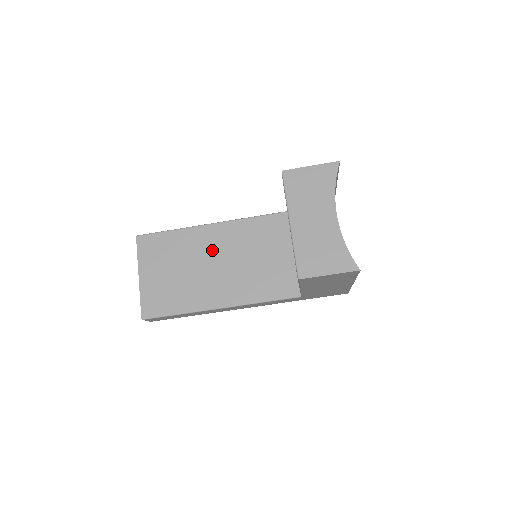
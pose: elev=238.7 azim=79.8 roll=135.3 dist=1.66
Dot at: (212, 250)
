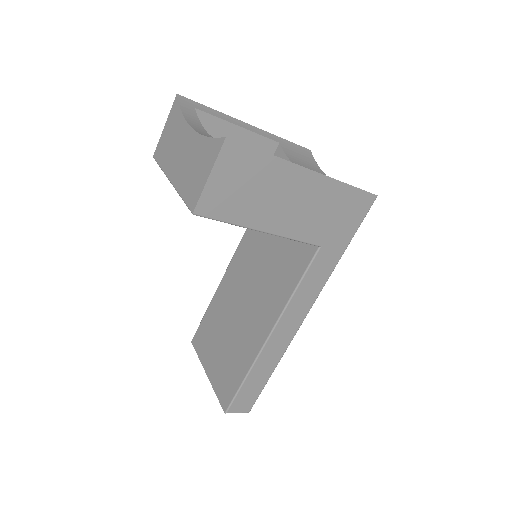
Dot at: (236, 292)
